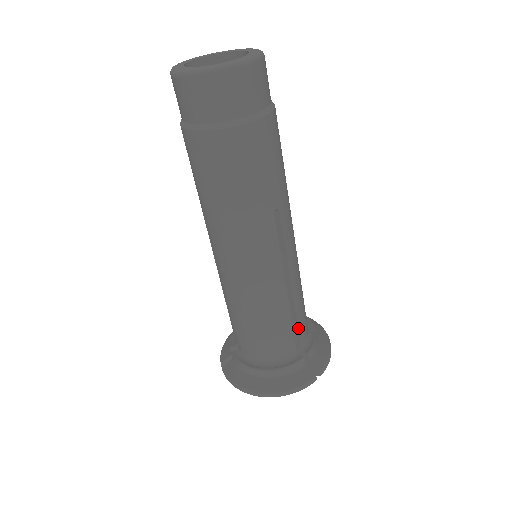
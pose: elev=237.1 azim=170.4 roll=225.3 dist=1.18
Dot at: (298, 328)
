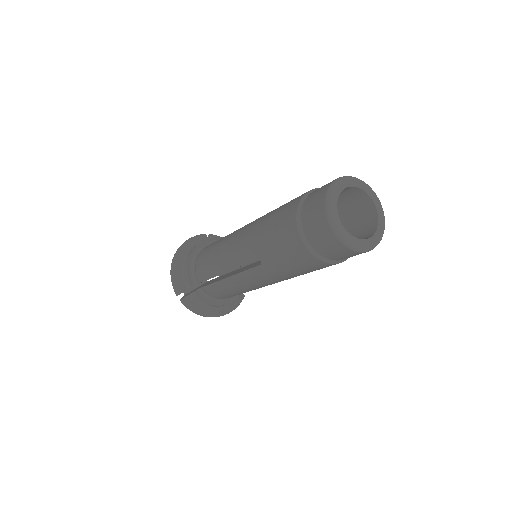
Dot at: occluded
